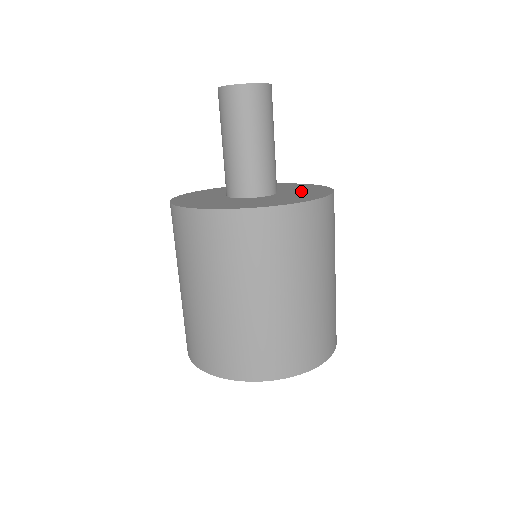
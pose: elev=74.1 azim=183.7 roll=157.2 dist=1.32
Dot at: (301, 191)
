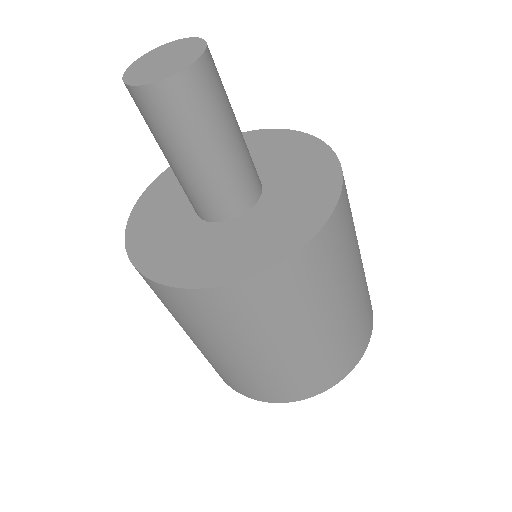
Dot at: (263, 229)
